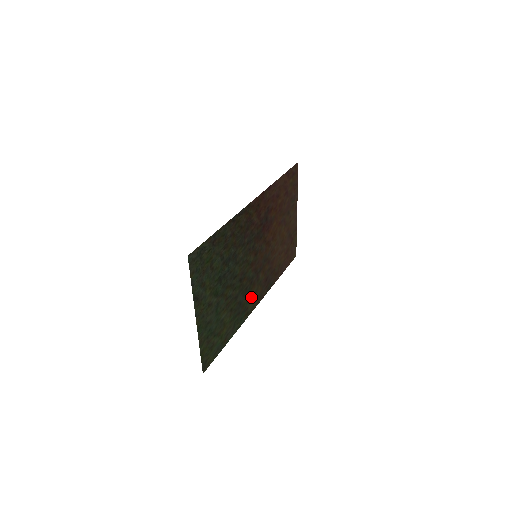
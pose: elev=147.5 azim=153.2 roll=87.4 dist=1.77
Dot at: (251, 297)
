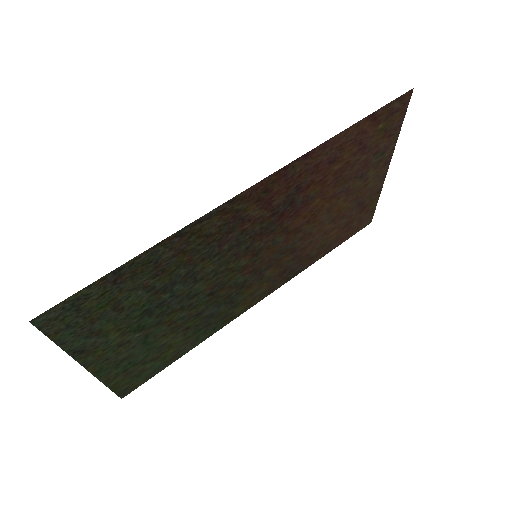
Dot at: (242, 300)
